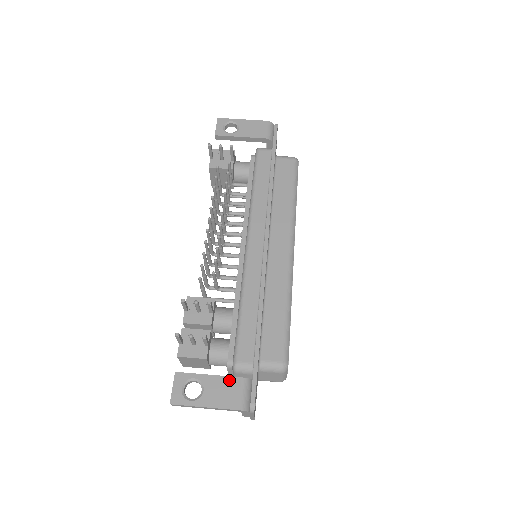
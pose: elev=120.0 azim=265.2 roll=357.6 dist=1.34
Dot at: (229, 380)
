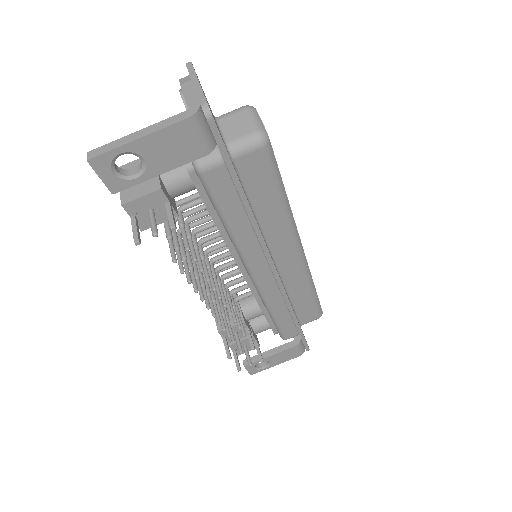
Dot at: (286, 351)
